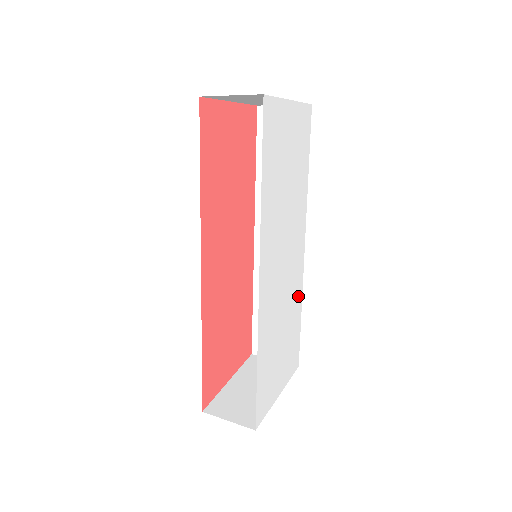
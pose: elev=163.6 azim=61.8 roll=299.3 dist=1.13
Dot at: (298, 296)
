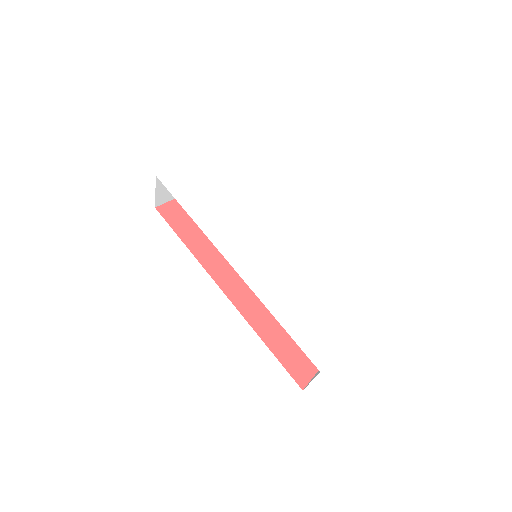
Dot at: (313, 256)
